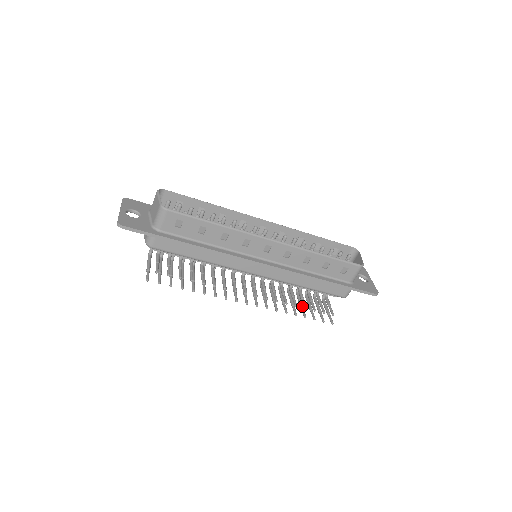
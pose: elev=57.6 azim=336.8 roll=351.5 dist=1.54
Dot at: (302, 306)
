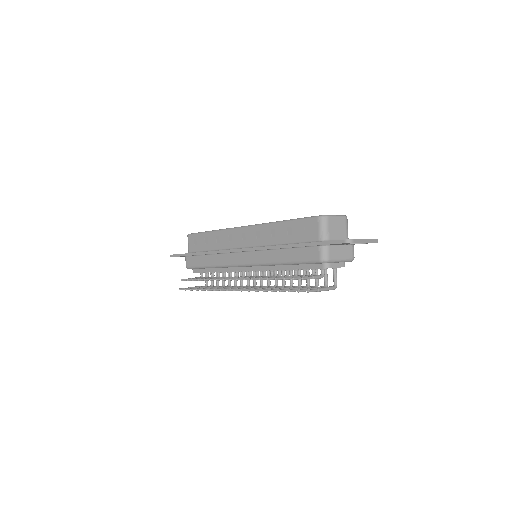
Dot at: (290, 288)
